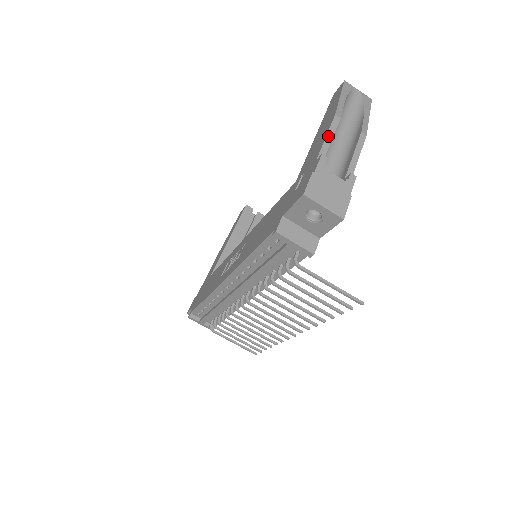
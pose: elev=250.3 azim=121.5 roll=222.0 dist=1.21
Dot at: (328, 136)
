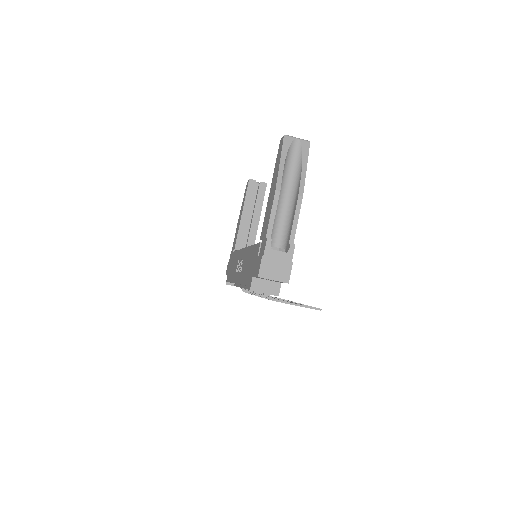
Dot at: (272, 213)
